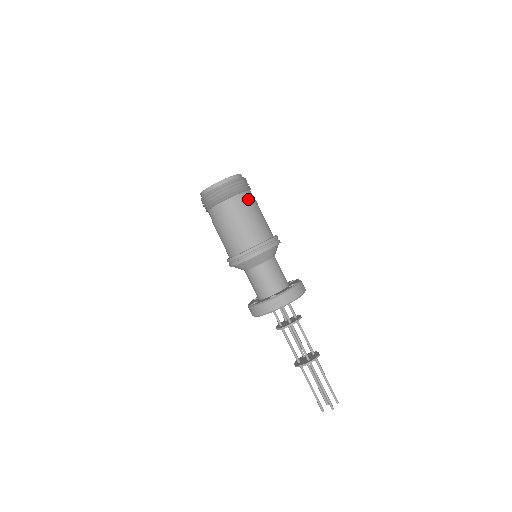
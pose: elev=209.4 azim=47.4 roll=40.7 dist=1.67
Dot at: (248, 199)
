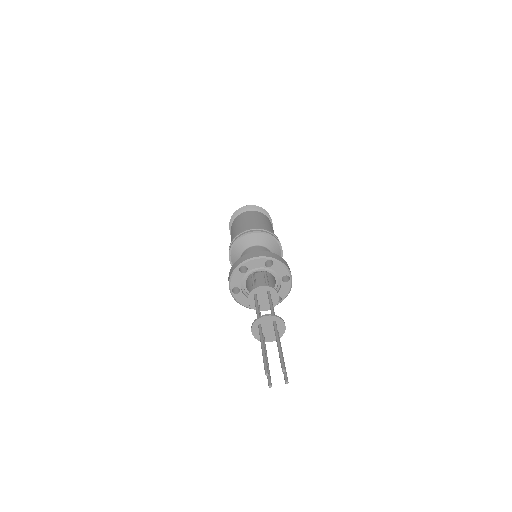
Dot at: occluded
